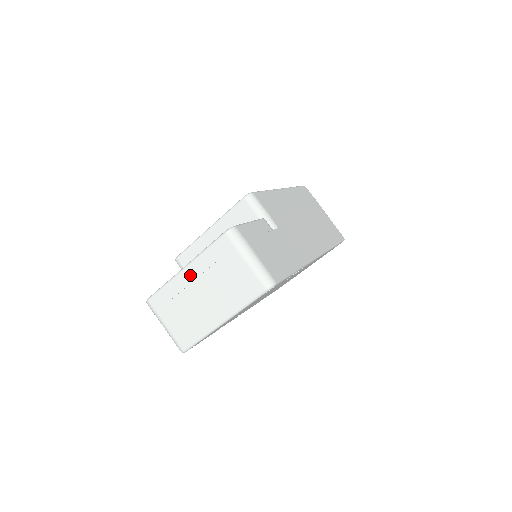
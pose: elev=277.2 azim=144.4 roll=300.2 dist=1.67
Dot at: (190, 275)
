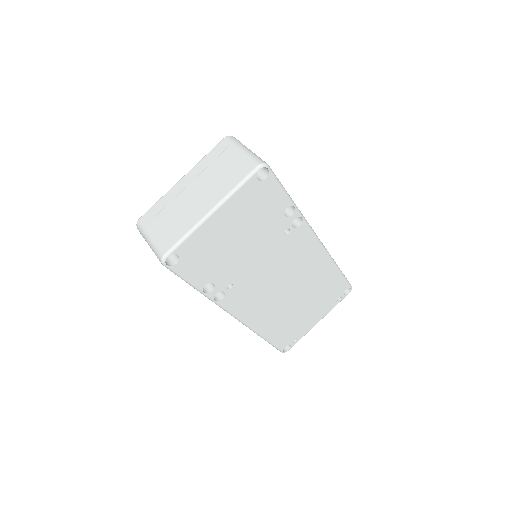
Dot at: (186, 181)
